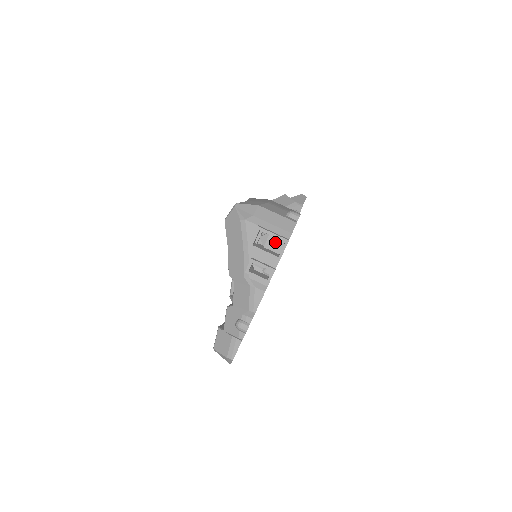
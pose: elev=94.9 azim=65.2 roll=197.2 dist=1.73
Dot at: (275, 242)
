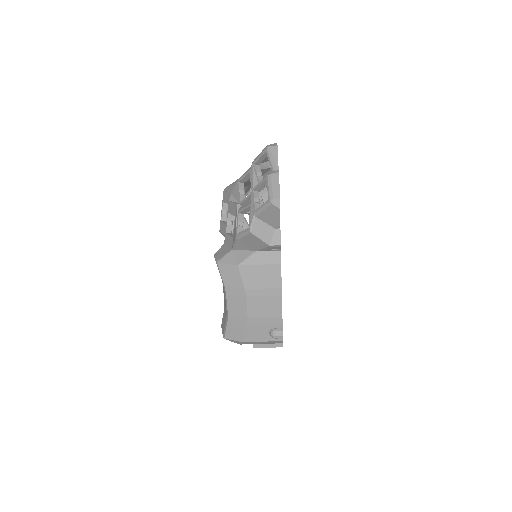
Dot at: occluded
